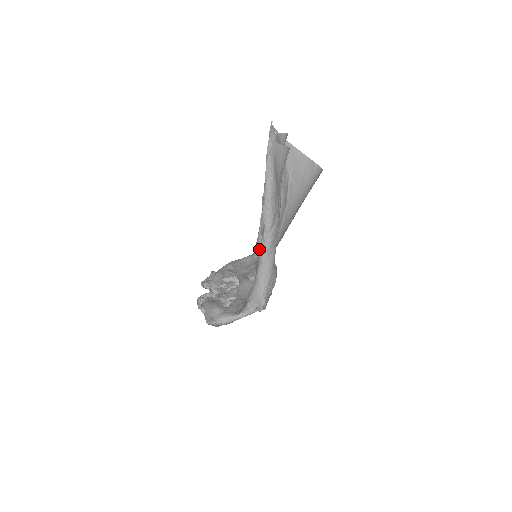
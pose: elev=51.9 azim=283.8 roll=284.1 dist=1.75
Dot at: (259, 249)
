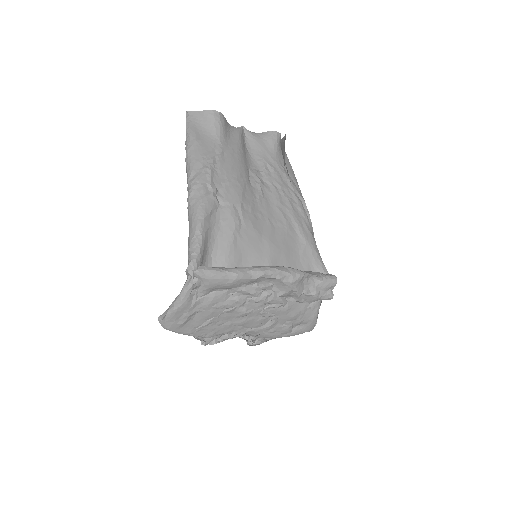
Dot at: occluded
